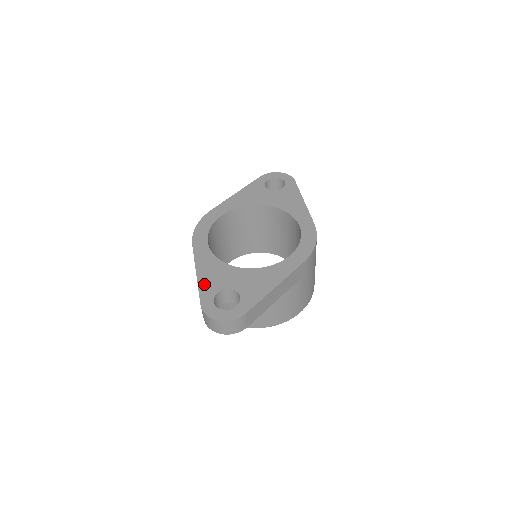
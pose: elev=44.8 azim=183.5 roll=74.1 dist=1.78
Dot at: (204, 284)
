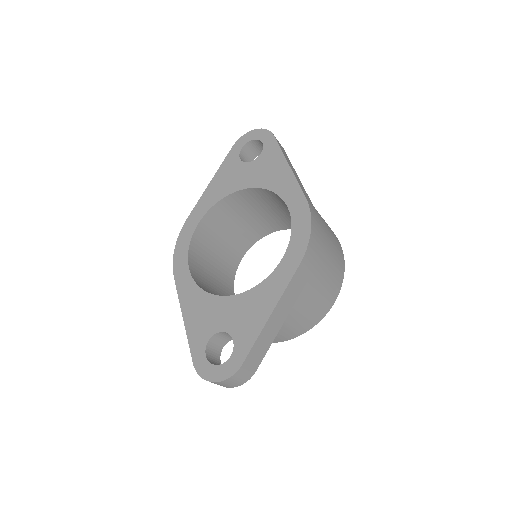
Dot at: (193, 332)
